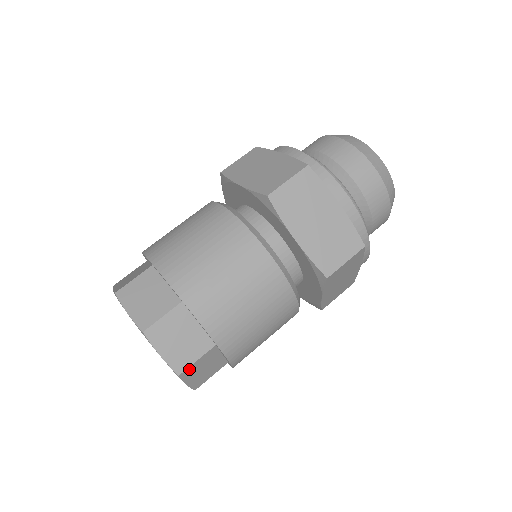
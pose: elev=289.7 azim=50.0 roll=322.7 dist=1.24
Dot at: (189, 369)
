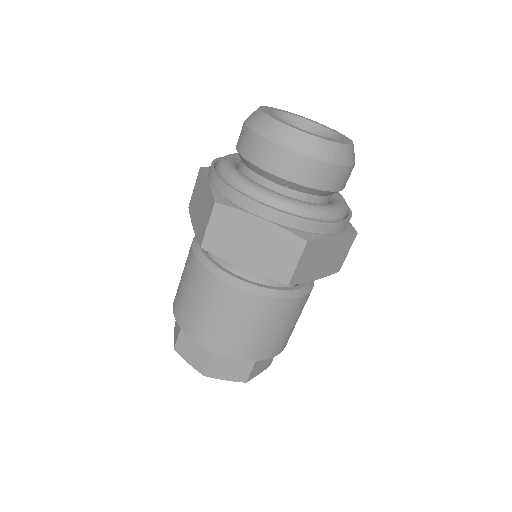
Dot at: occluded
